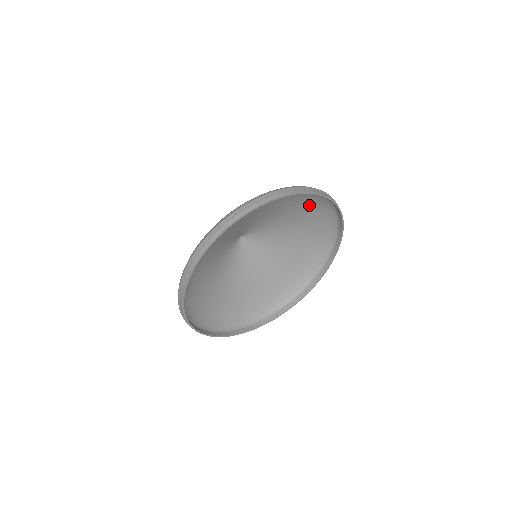
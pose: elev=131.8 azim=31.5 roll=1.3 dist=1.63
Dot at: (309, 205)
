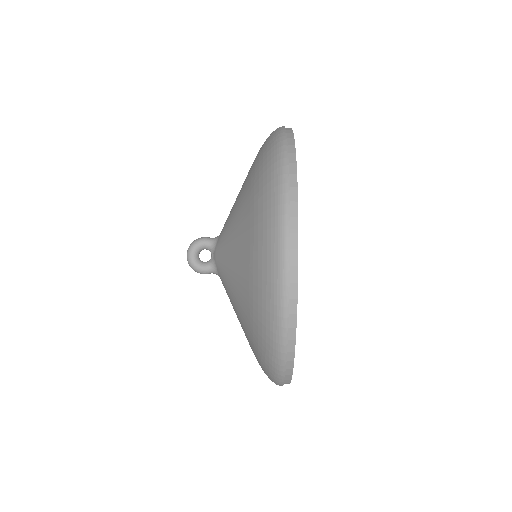
Dot at: occluded
